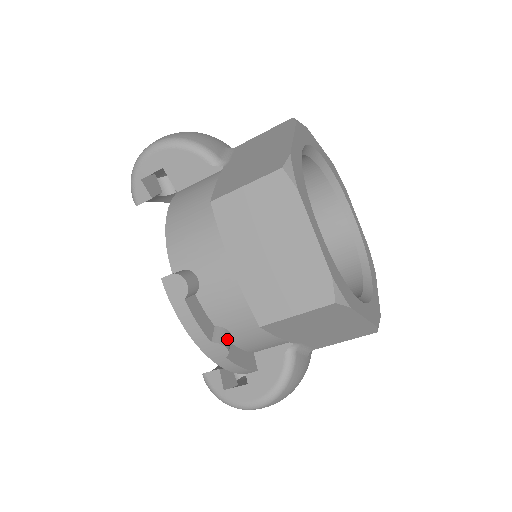
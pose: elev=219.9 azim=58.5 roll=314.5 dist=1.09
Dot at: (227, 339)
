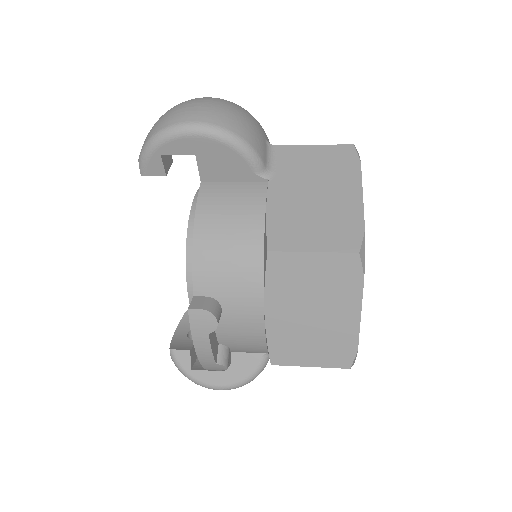
Dot at: (228, 358)
